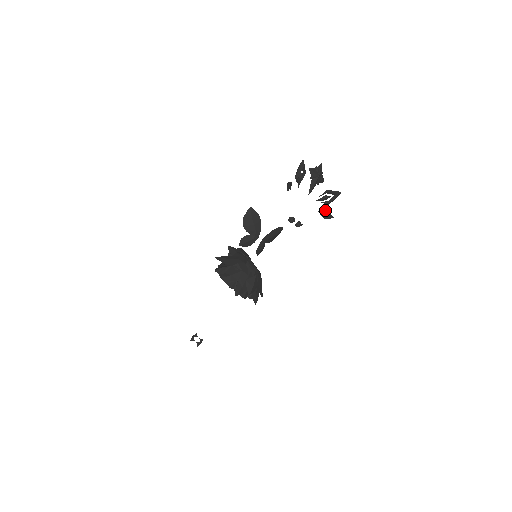
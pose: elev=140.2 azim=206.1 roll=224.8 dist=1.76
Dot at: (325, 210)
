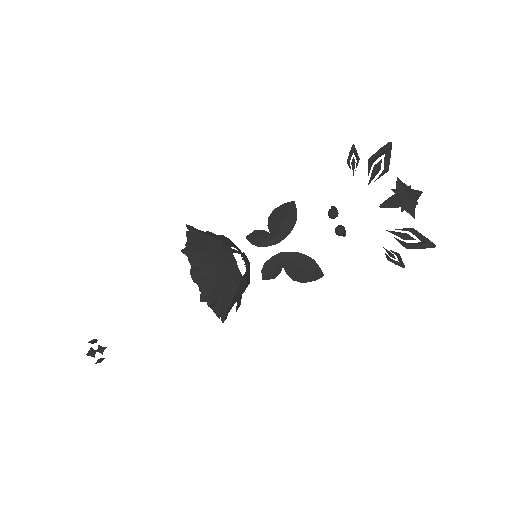
Dot at: (396, 252)
